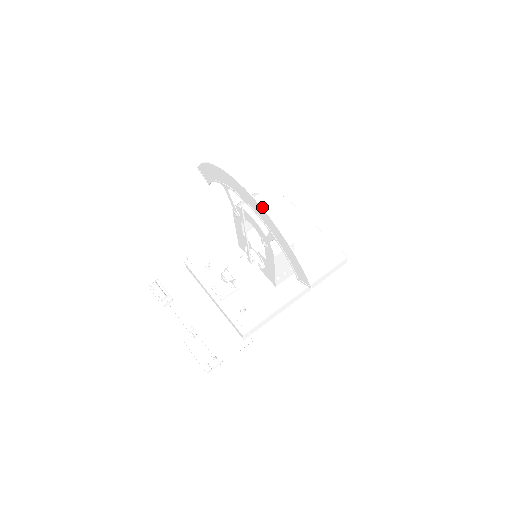
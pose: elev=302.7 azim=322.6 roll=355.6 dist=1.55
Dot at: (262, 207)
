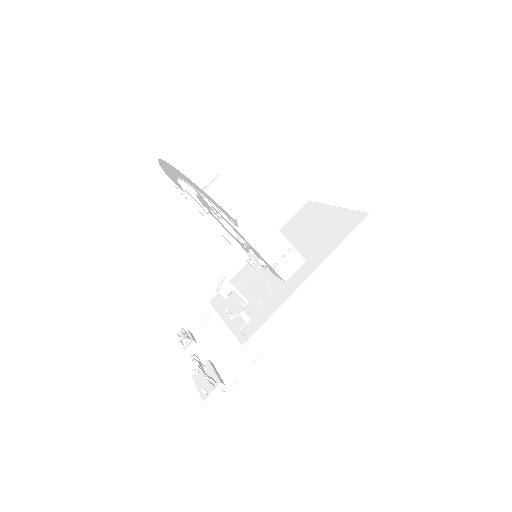
Dot at: (166, 161)
